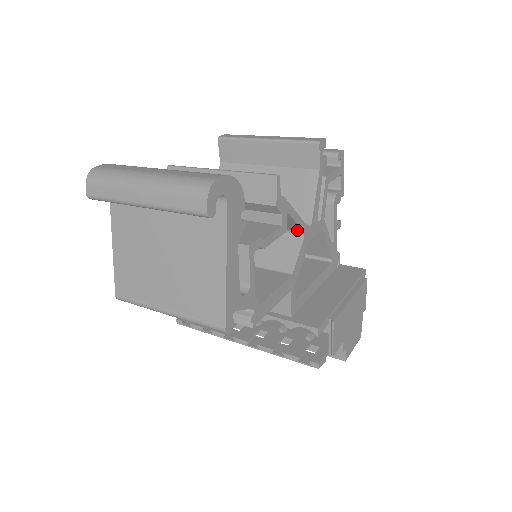
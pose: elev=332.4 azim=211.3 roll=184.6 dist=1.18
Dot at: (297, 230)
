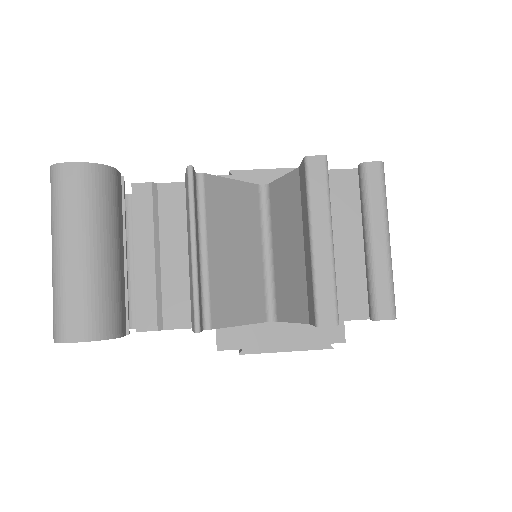
Dot at: occluded
